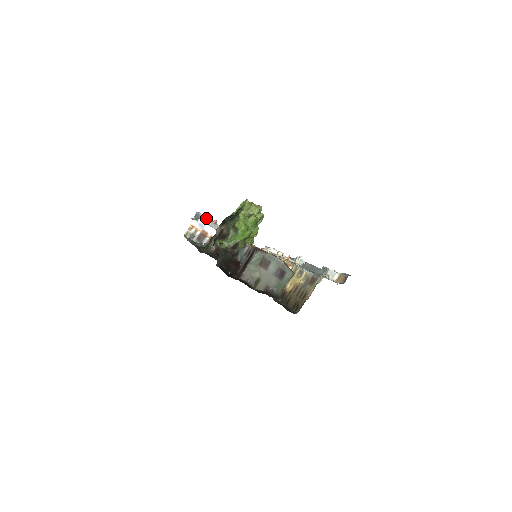
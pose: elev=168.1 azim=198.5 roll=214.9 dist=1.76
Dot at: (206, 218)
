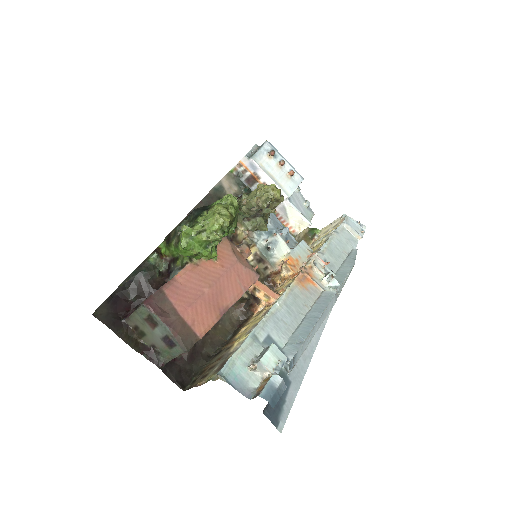
Dot at: (271, 155)
